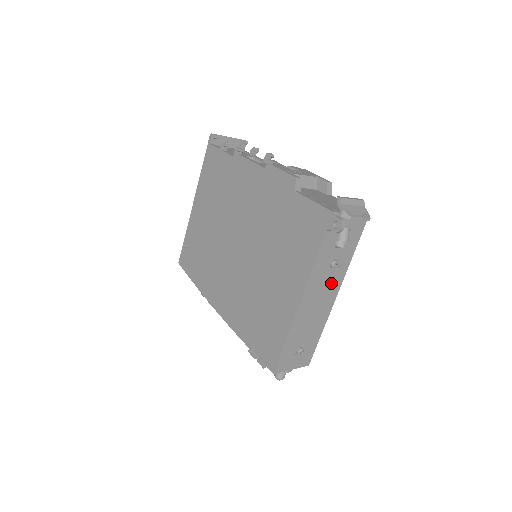
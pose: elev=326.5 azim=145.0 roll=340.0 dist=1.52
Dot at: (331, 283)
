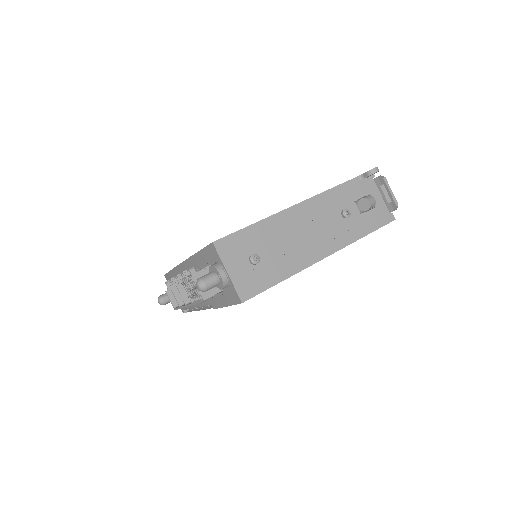
Dot at: (331, 233)
